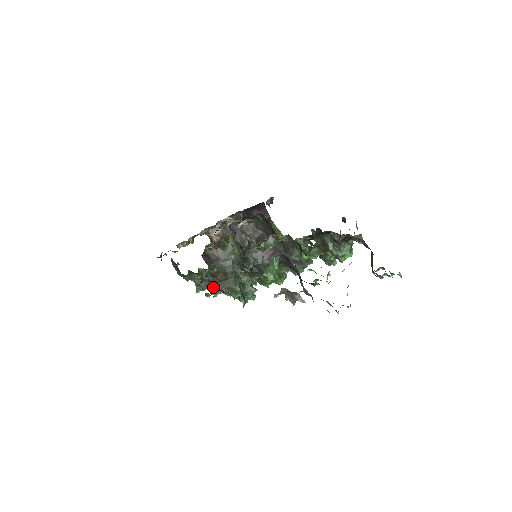
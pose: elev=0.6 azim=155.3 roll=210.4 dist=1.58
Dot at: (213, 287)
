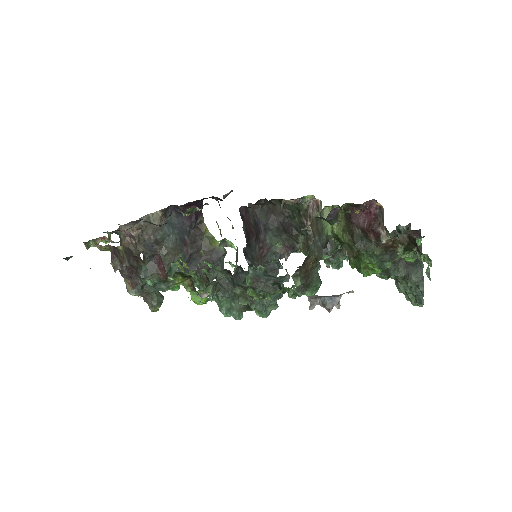
Dot at: (297, 280)
